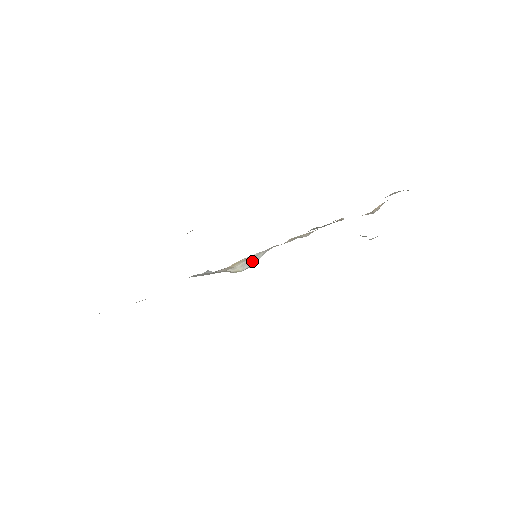
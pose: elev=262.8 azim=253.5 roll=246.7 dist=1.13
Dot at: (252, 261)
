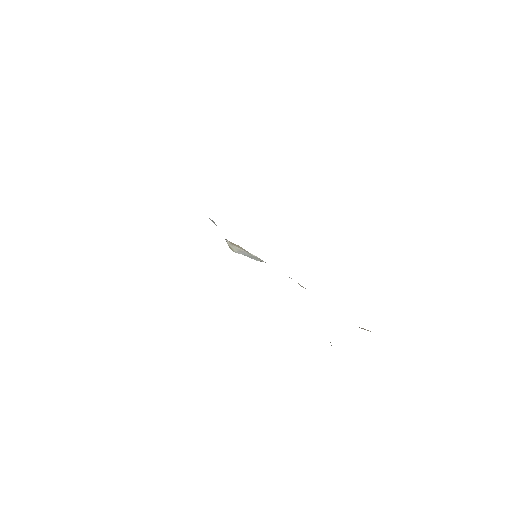
Dot at: (249, 255)
